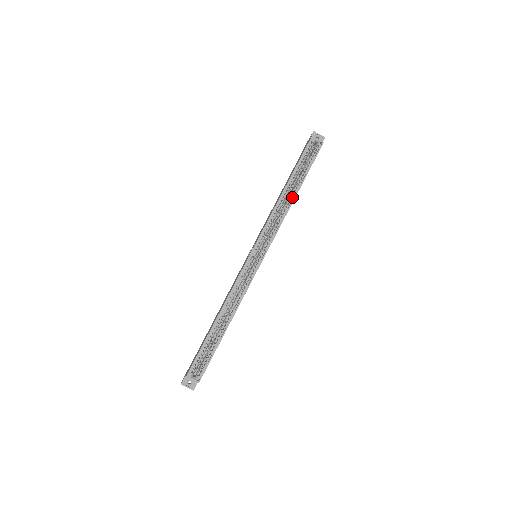
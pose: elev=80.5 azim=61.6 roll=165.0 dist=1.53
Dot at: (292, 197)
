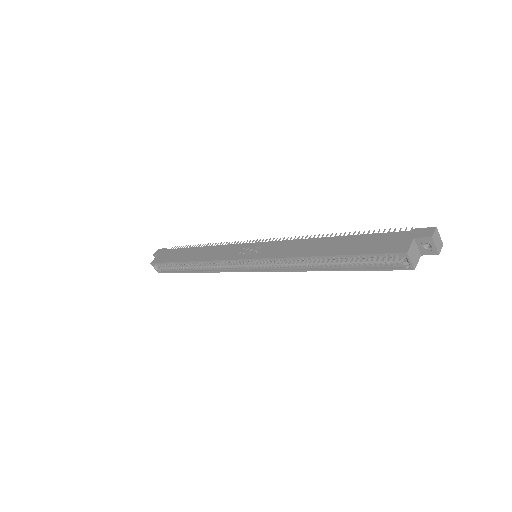
Dot at: (322, 266)
